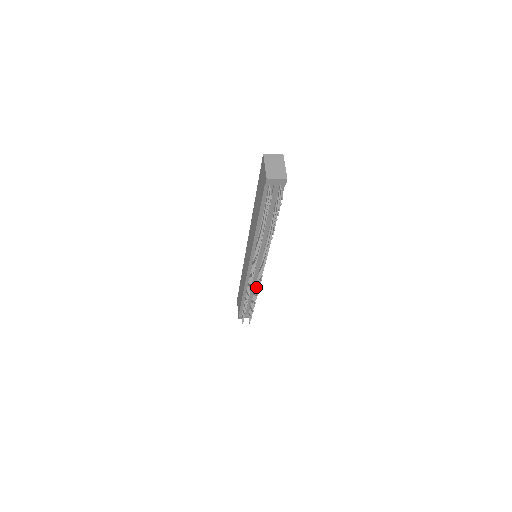
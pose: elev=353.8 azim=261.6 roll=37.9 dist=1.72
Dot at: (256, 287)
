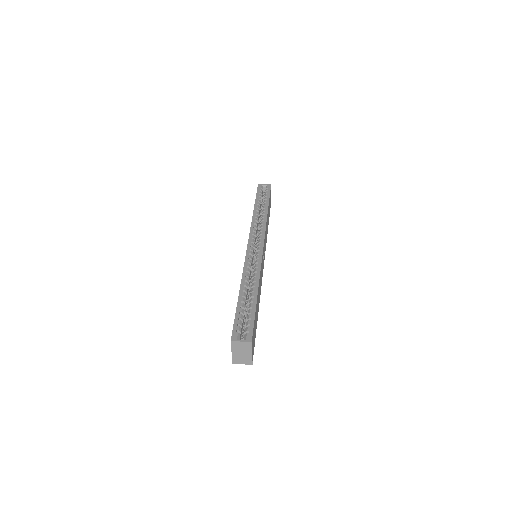
Dot at: occluded
